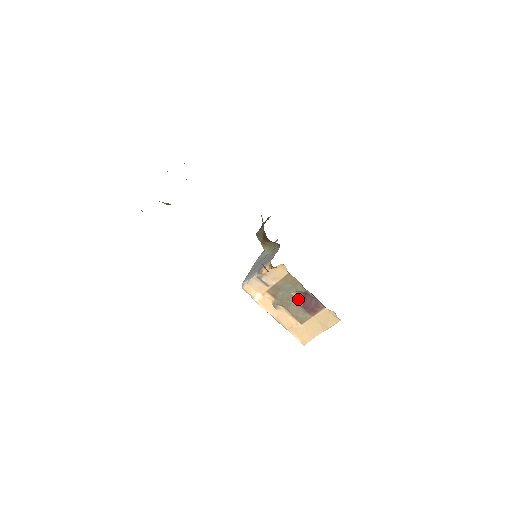
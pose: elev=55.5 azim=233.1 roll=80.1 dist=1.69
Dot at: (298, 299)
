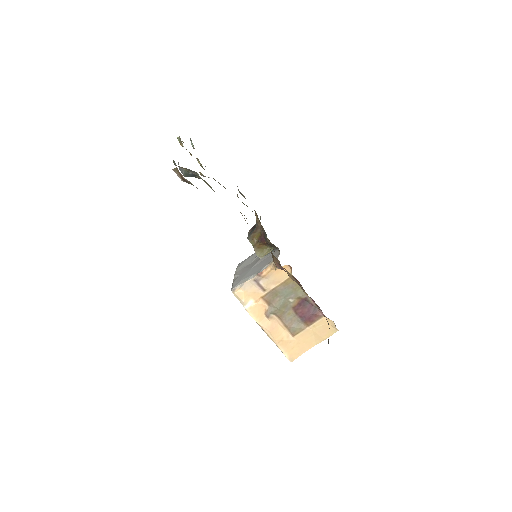
Dot at: (296, 306)
